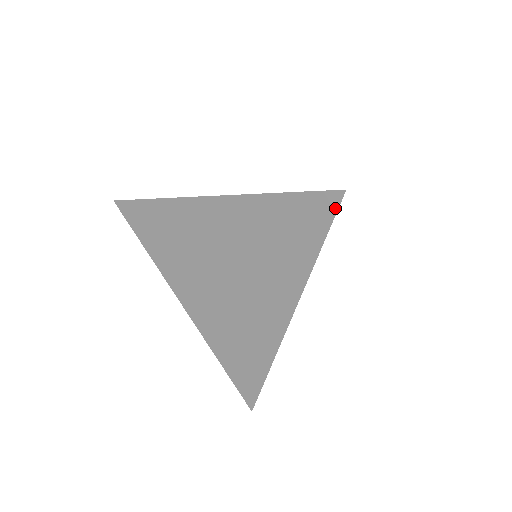
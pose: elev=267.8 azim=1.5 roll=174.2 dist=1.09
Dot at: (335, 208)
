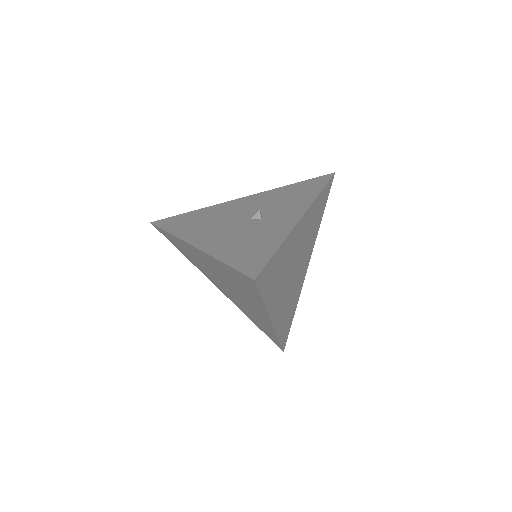
Dot at: (255, 286)
